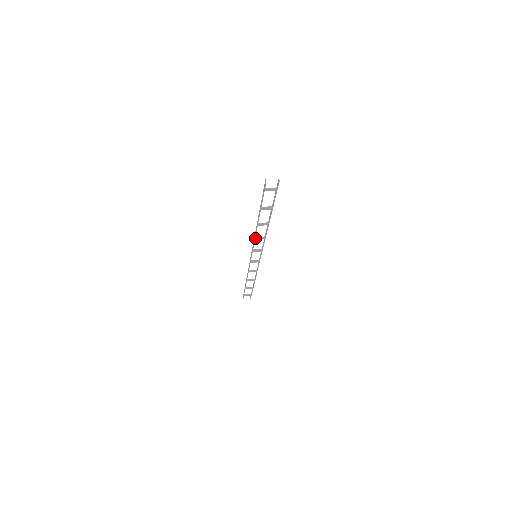
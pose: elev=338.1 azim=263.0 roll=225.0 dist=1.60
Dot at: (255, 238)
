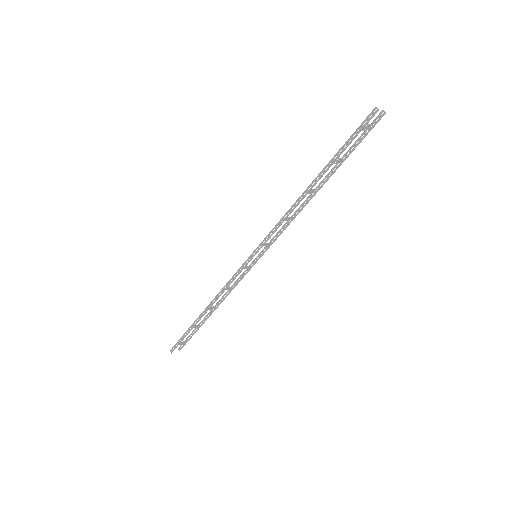
Dot at: (286, 217)
